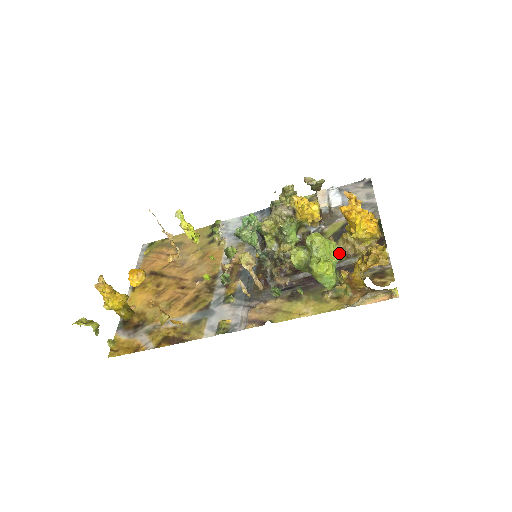
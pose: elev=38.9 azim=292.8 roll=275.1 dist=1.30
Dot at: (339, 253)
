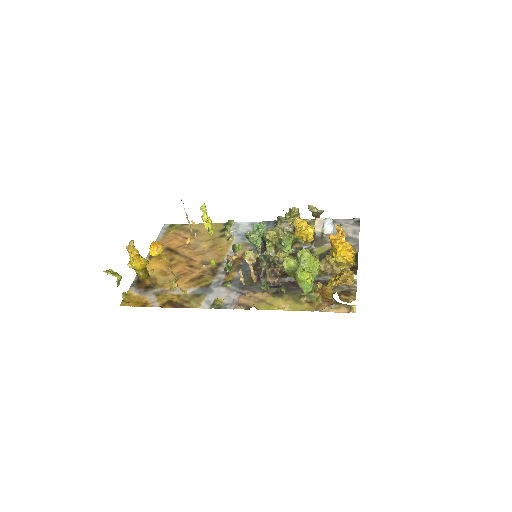
Dot at: (320, 269)
